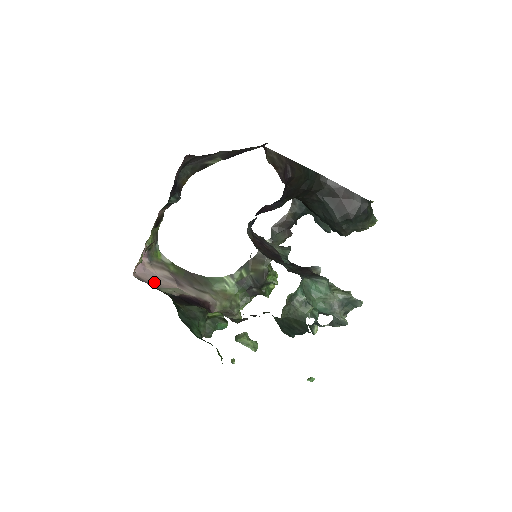
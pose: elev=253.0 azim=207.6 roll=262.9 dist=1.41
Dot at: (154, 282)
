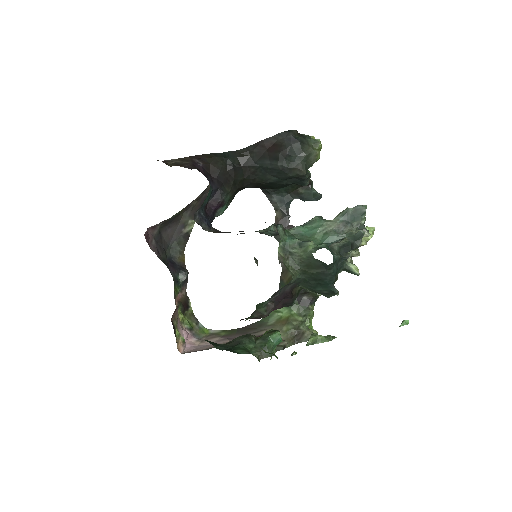
Dot at: (204, 349)
